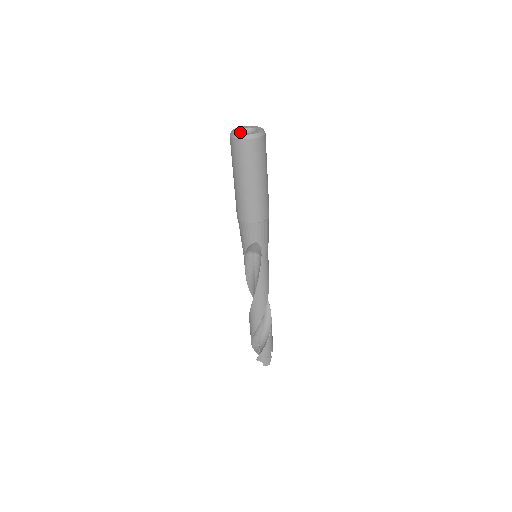
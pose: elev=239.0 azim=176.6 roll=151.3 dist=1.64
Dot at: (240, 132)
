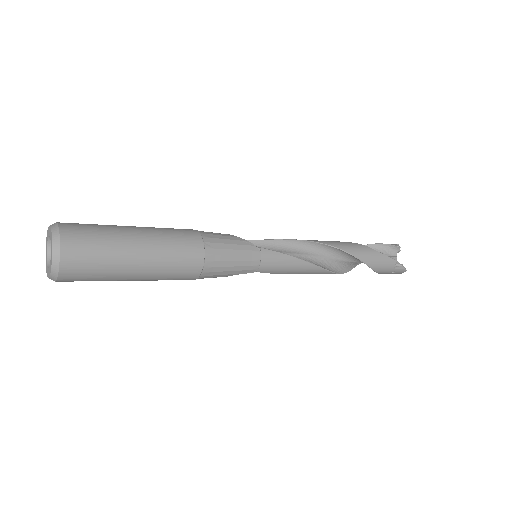
Dot at: occluded
